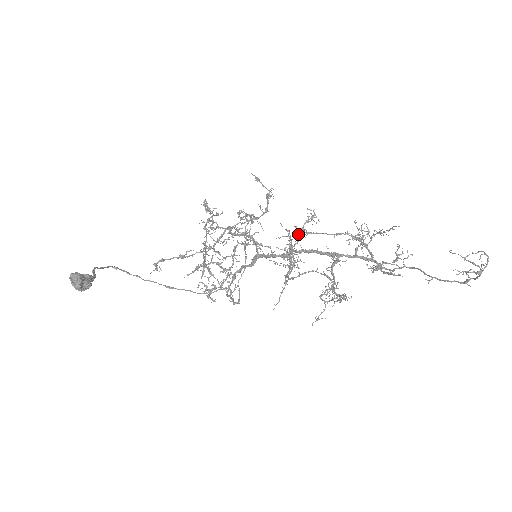
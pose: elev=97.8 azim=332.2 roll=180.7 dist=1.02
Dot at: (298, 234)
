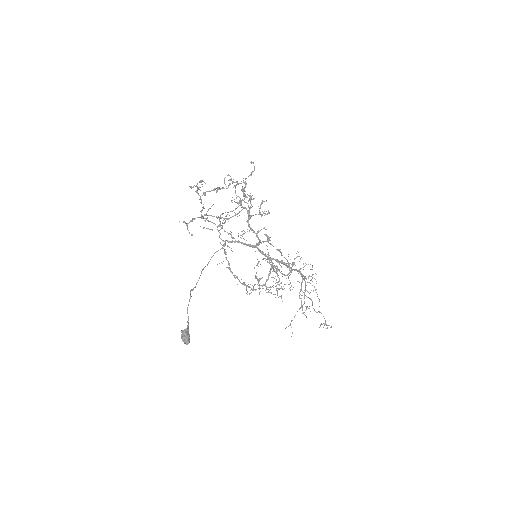
Dot at: (285, 264)
